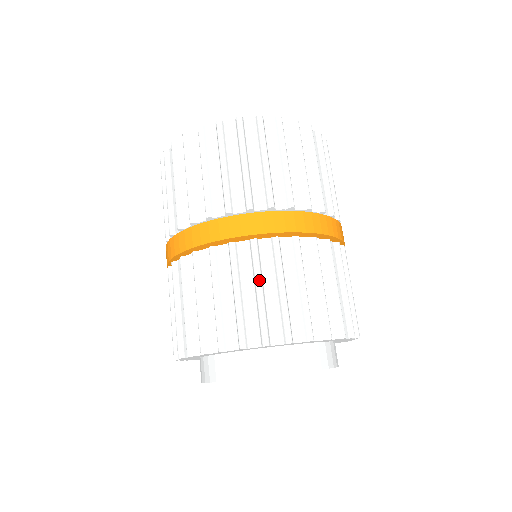
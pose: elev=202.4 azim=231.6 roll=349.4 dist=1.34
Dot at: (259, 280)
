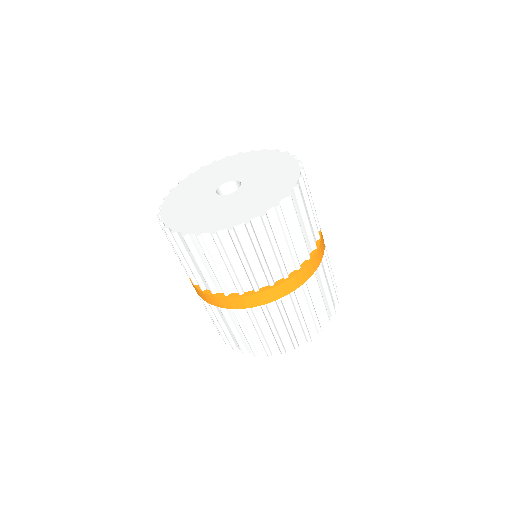
Dot at: (243, 330)
